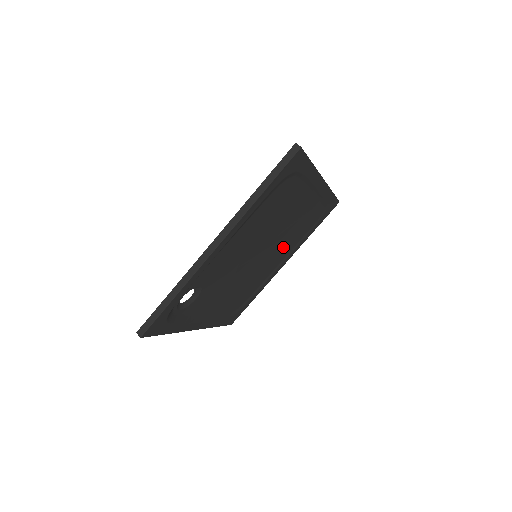
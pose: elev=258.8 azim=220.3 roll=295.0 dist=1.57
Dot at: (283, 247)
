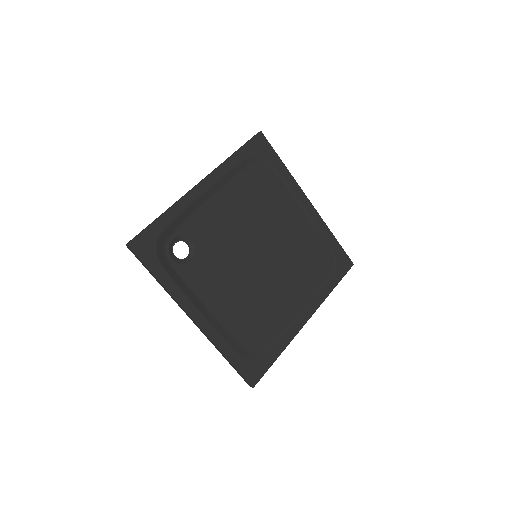
Dot at: (294, 280)
